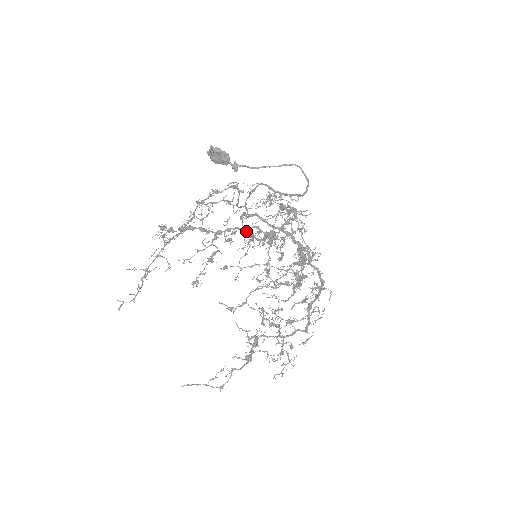
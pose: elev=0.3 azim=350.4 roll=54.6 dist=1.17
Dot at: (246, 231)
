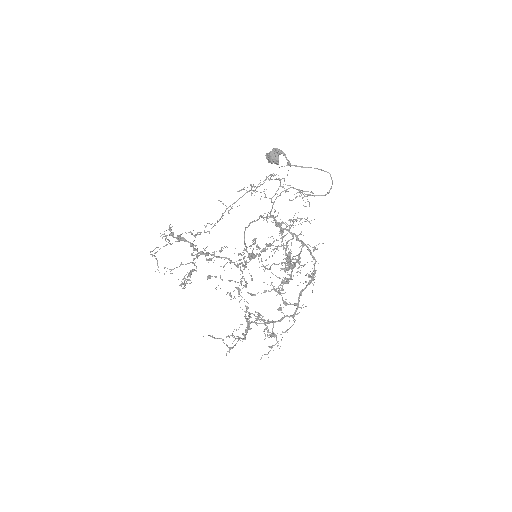
Dot at: (244, 241)
